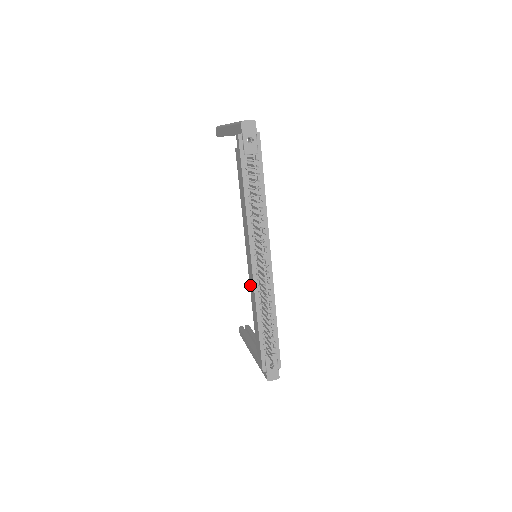
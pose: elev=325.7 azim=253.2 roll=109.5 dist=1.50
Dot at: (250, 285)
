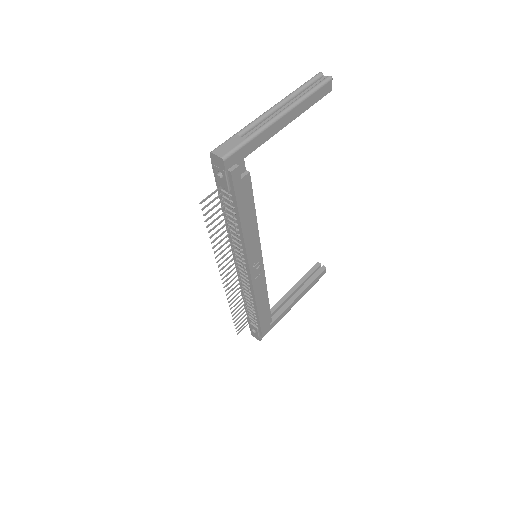
Dot at: occluded
